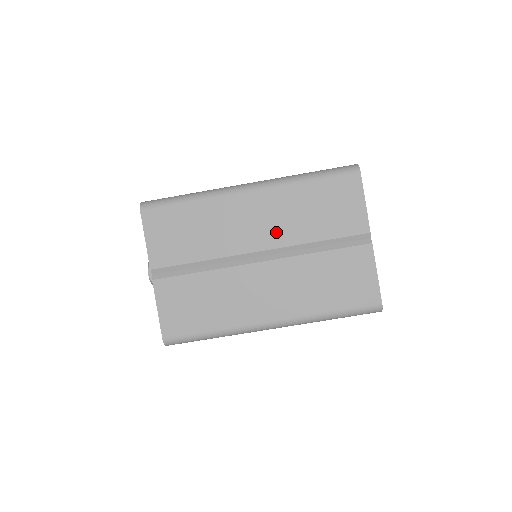
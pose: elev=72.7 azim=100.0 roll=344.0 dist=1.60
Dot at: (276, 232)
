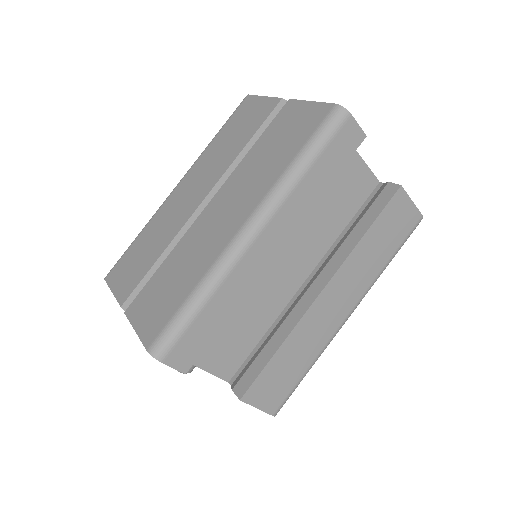
Dot at: (209, 179)
